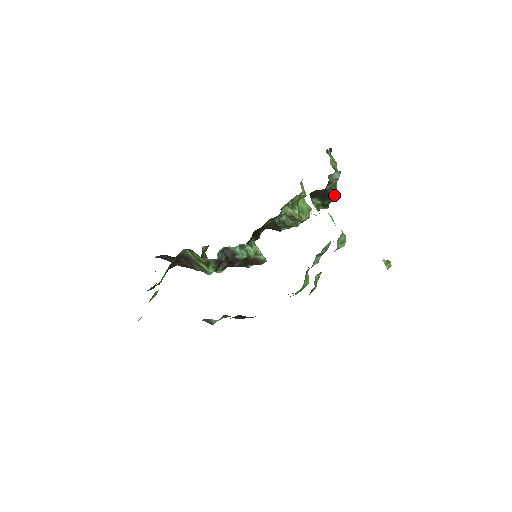
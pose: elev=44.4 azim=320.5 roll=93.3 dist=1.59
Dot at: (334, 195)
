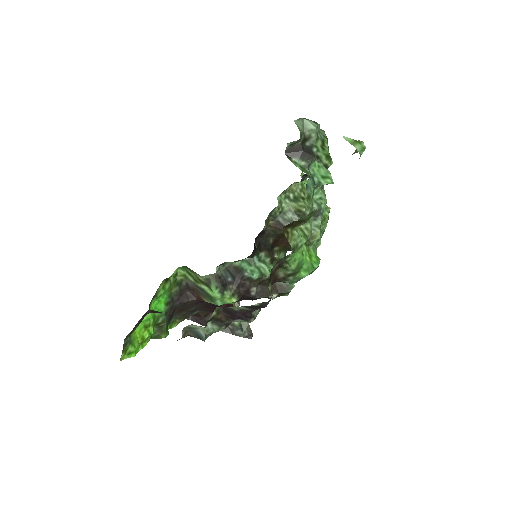
Dot at: (326, 158)
